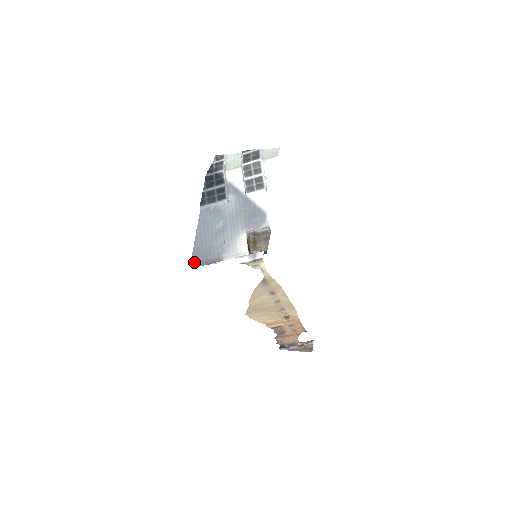
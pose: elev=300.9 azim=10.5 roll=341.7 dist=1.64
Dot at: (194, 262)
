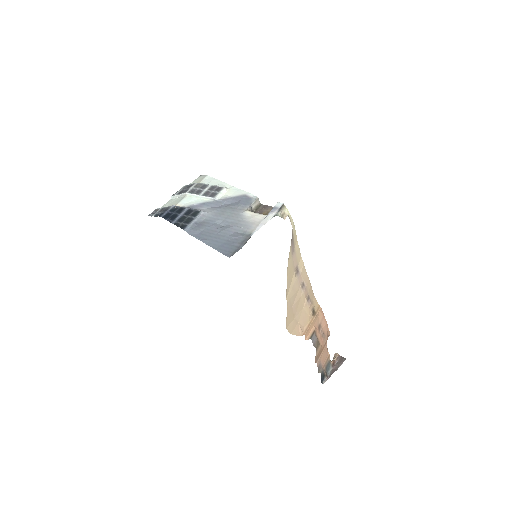
Dot at: (230, 254)
